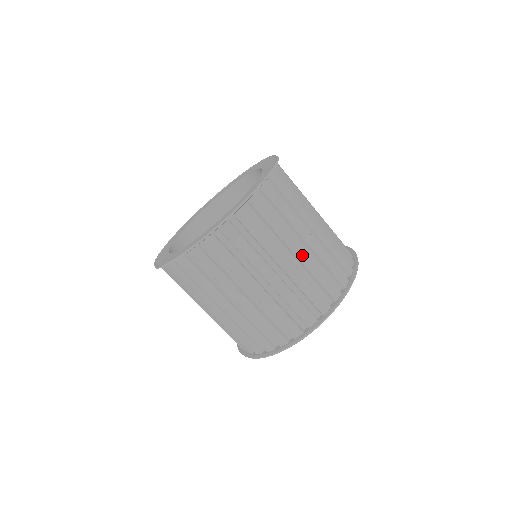
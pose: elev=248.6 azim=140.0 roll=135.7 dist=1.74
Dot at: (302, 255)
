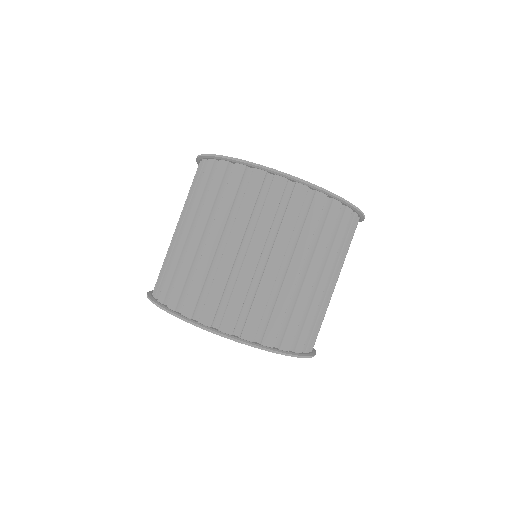
Dot at: (329, 291)
